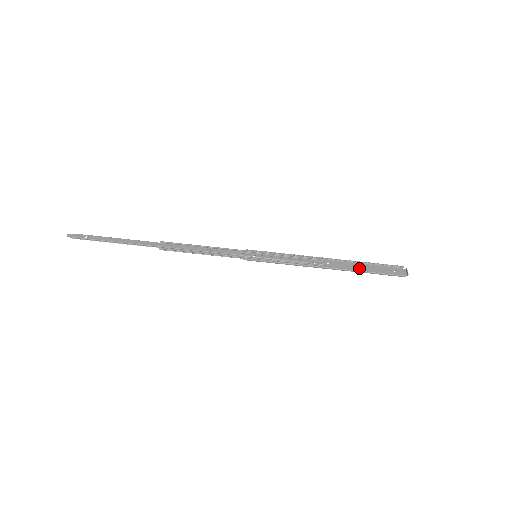
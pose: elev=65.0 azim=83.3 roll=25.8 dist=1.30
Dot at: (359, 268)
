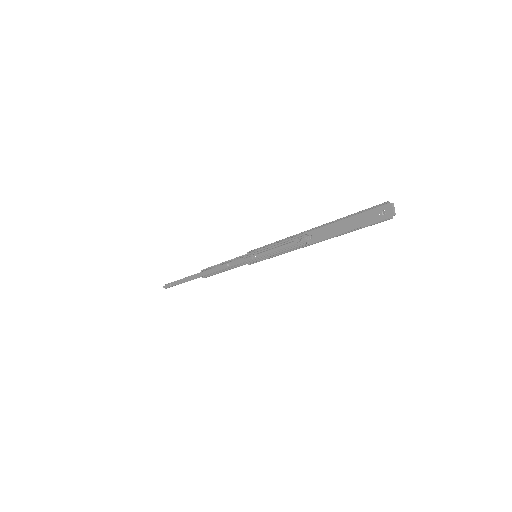
Dot at: (340, 228)
